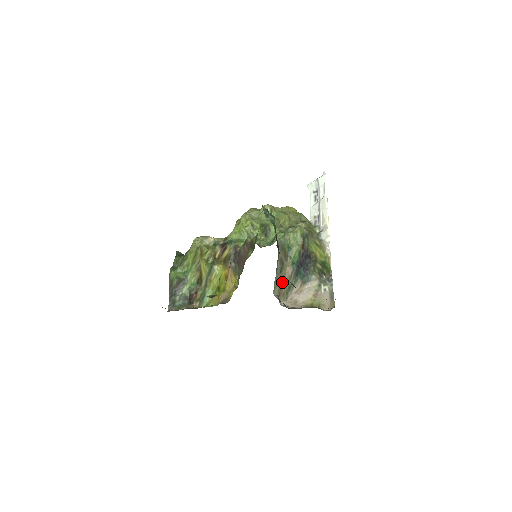
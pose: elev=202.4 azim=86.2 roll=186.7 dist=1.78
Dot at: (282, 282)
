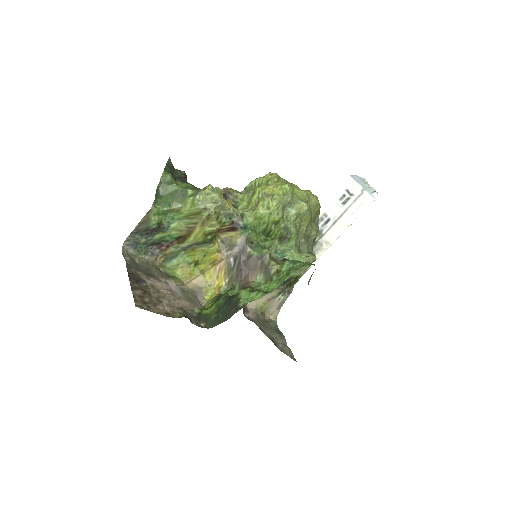
Dot at: occluded
